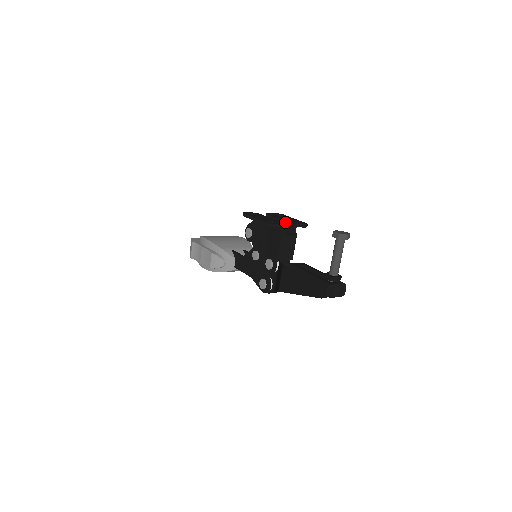
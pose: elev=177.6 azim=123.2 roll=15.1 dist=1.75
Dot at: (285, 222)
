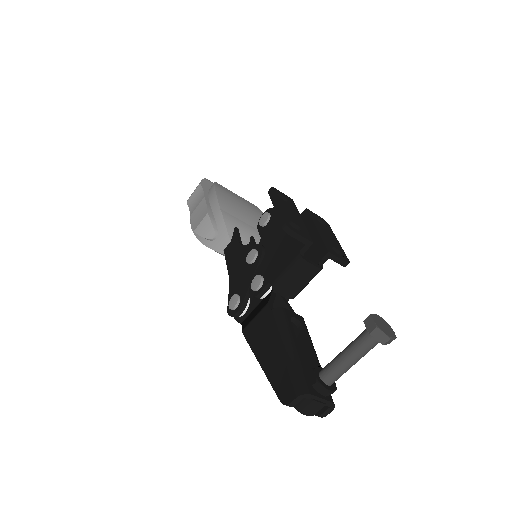
Dot at: (319, 239)
